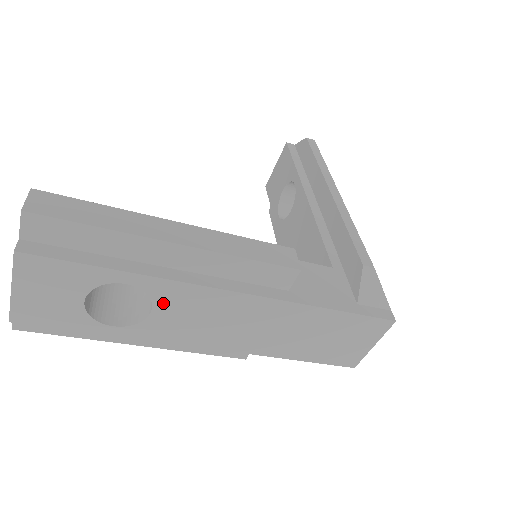
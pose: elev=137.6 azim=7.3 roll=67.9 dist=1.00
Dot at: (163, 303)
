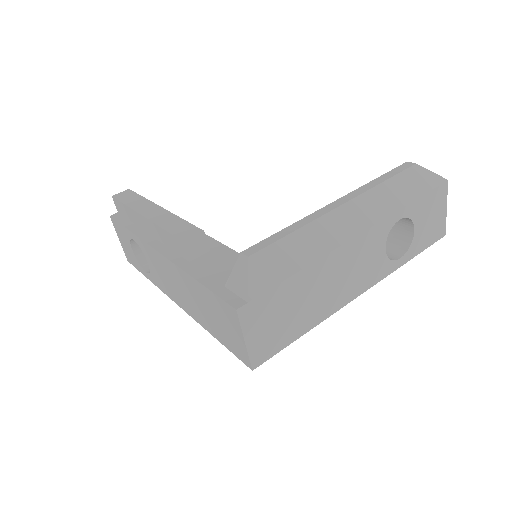
Dot at: (147, 257)
